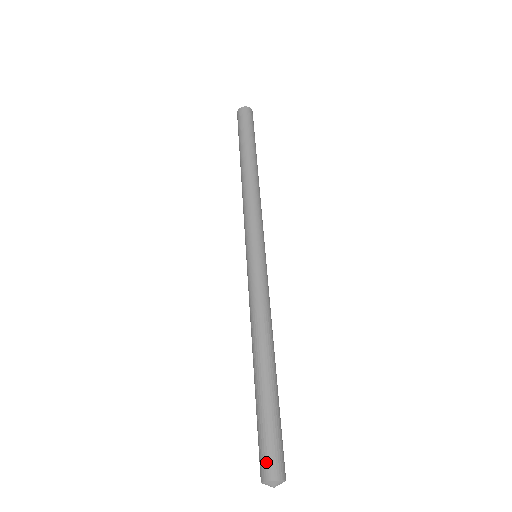
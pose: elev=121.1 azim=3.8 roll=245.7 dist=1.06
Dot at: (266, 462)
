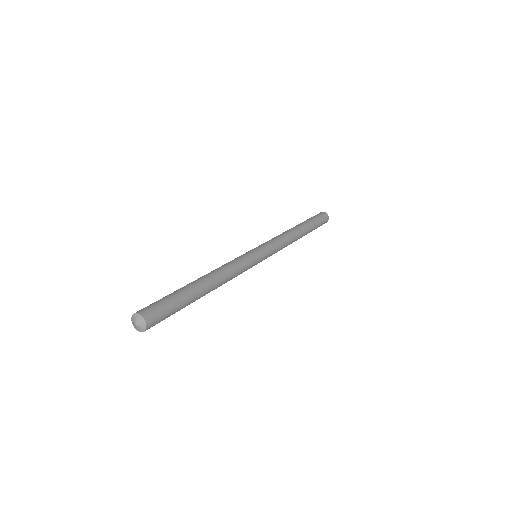
Dot at: (142, 309)
